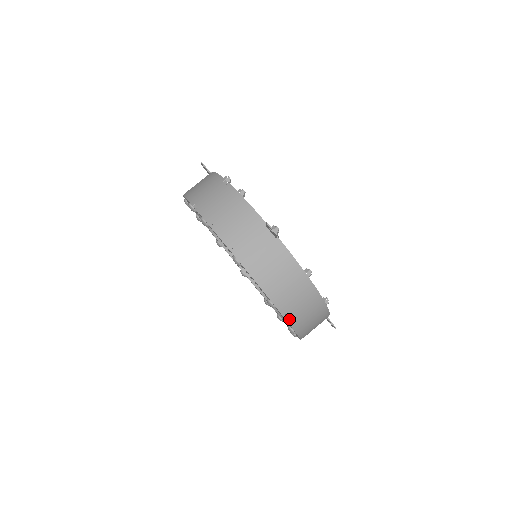
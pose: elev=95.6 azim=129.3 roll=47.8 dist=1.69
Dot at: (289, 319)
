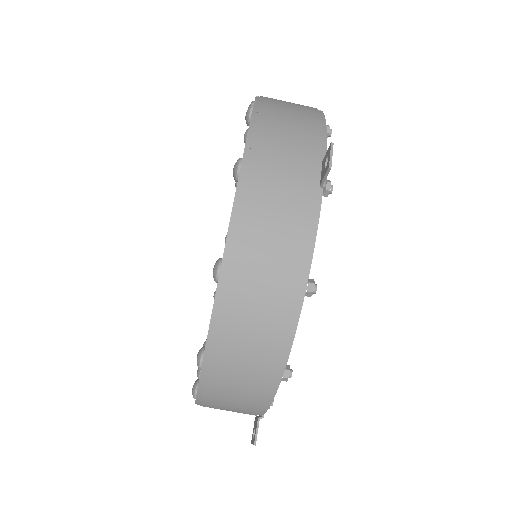
Dot at: (217, 320)
